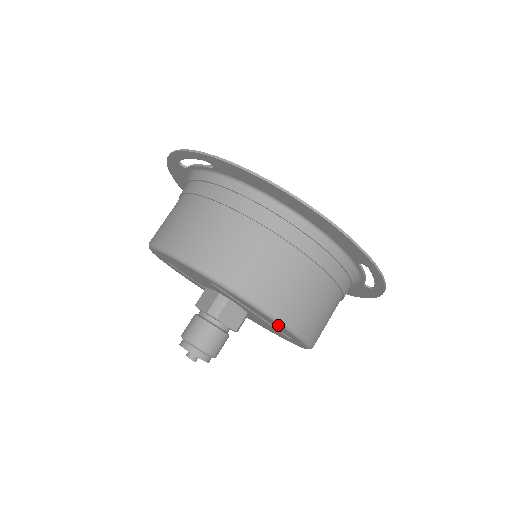
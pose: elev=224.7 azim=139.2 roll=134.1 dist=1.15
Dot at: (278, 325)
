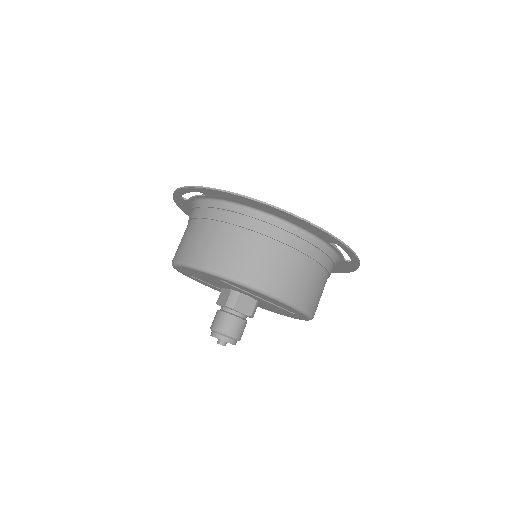
Dot at: (277, 301)
